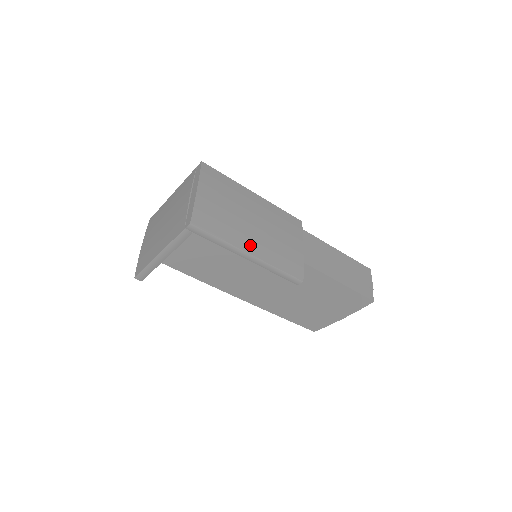
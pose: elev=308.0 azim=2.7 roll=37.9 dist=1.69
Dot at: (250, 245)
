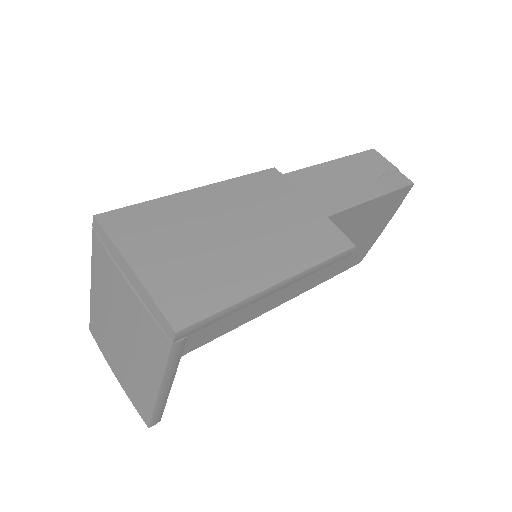
Dot at: (266, 270)
